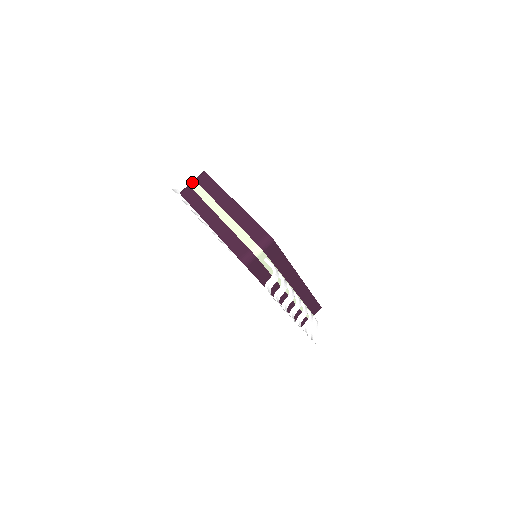
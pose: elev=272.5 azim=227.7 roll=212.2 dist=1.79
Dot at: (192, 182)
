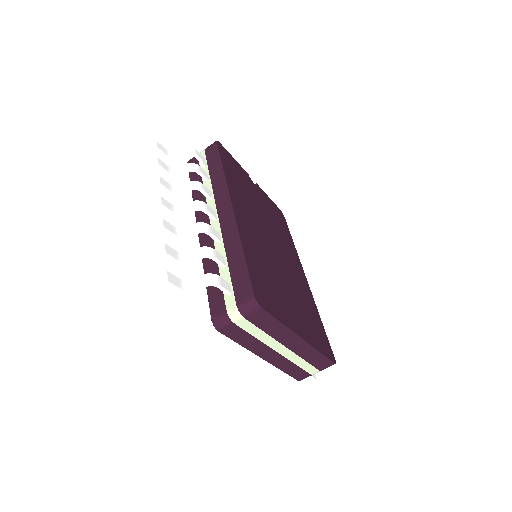
Dot at: (238, 319)
